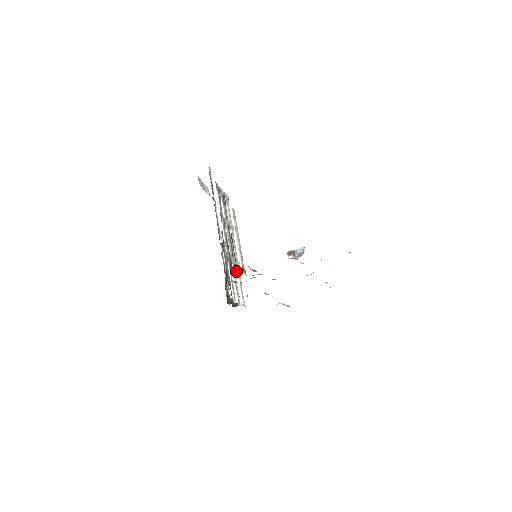
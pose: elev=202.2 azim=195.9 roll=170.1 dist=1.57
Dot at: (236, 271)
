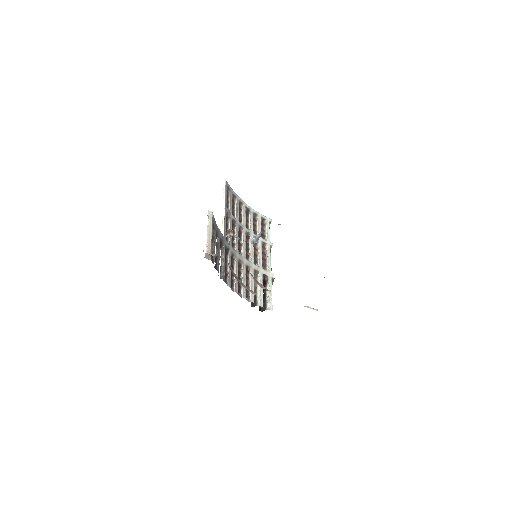
Dot at: (266, 280)
